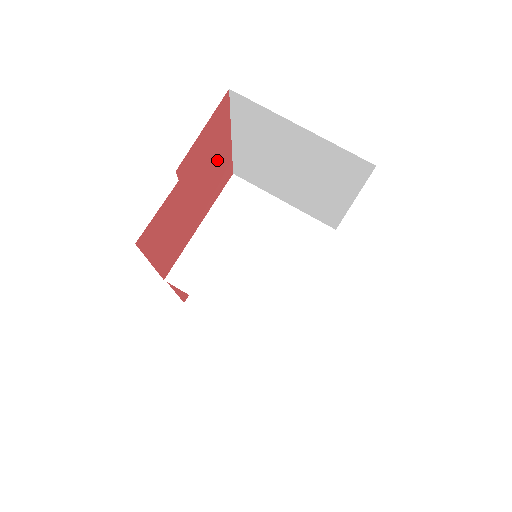
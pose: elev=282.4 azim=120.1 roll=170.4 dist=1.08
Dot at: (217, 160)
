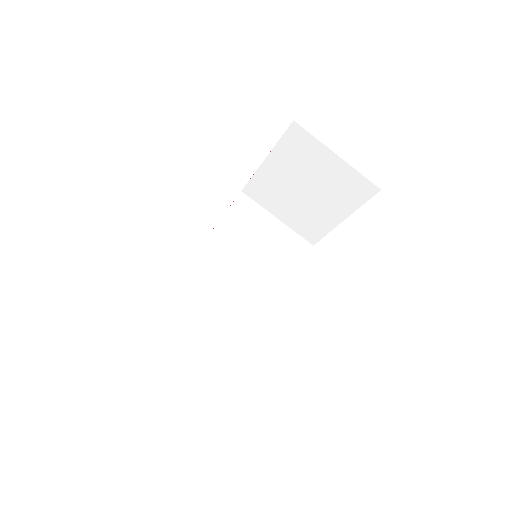
Dot at: occluded
